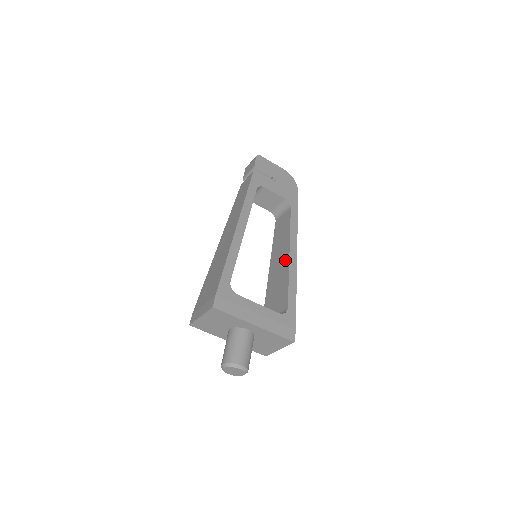
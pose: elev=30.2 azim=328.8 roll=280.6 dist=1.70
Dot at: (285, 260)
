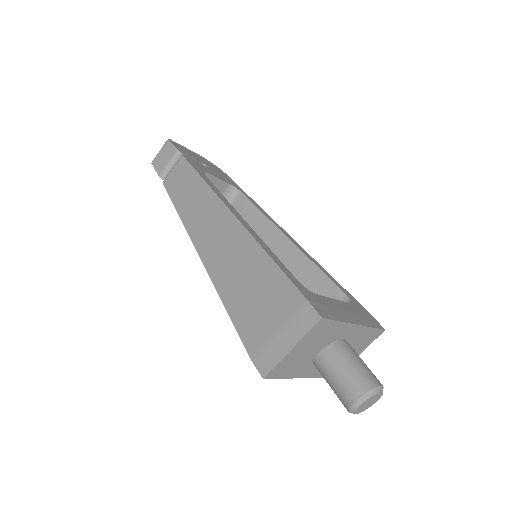
Dot at: (287, 249)
